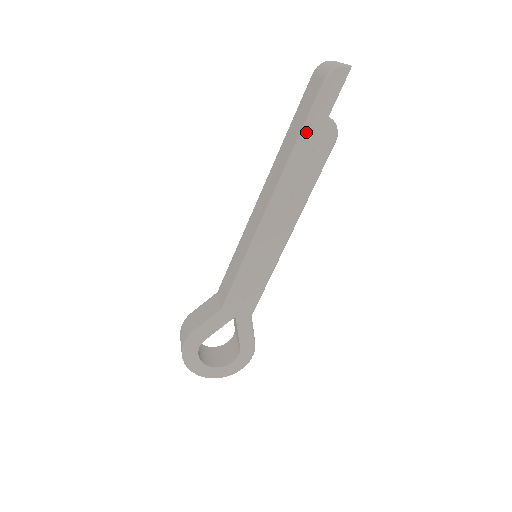
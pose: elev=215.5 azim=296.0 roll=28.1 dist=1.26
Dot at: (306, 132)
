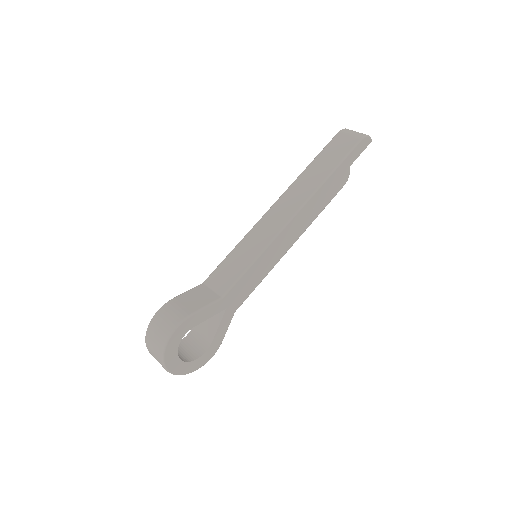
Dot at: (338, 169)
